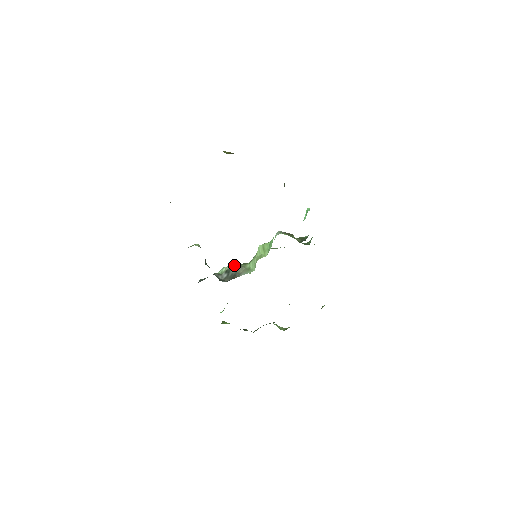
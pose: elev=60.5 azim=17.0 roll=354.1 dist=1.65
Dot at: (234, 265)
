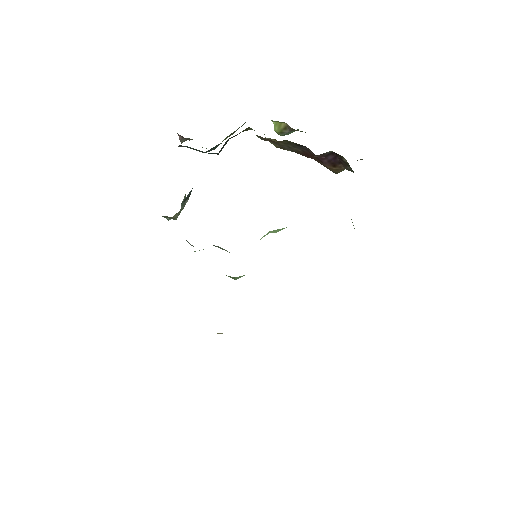
Dot at: occluded
